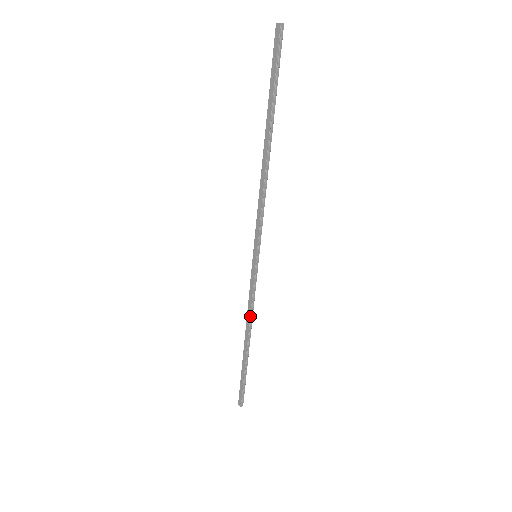
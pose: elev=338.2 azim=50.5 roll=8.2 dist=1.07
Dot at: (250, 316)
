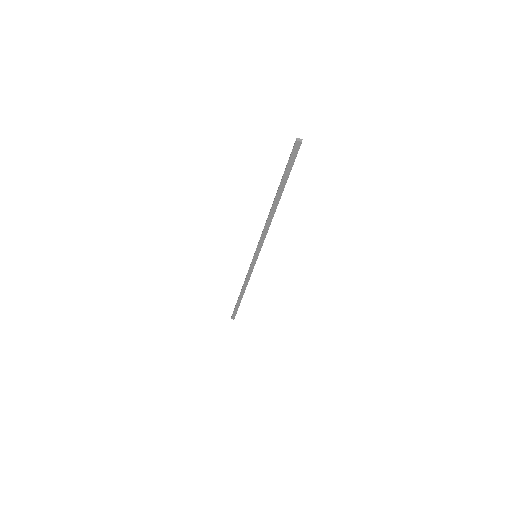
Dot at: occluded
